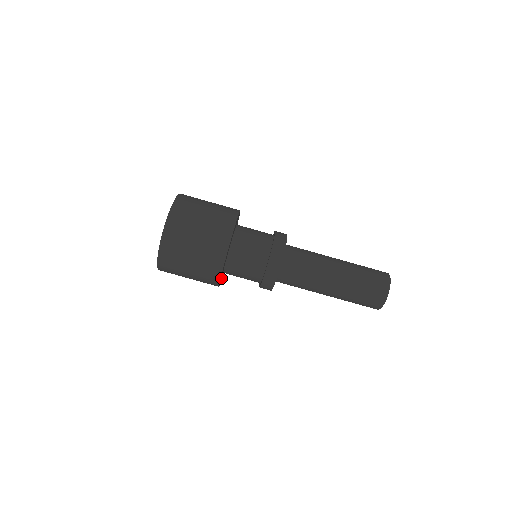
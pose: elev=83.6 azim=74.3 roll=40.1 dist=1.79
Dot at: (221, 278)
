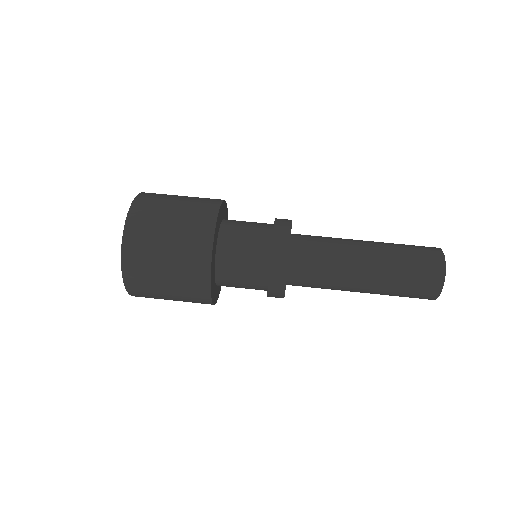
Dot at: (213, 264)
